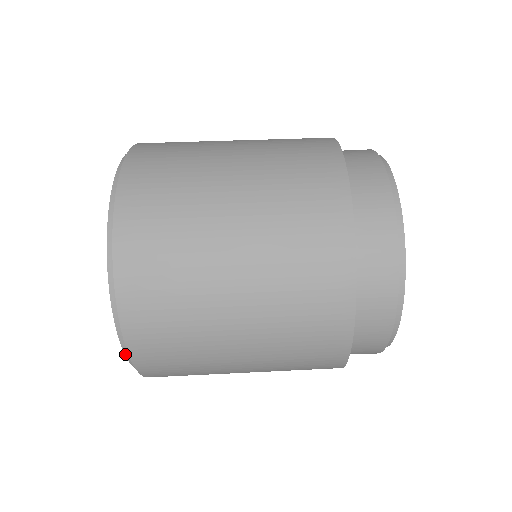
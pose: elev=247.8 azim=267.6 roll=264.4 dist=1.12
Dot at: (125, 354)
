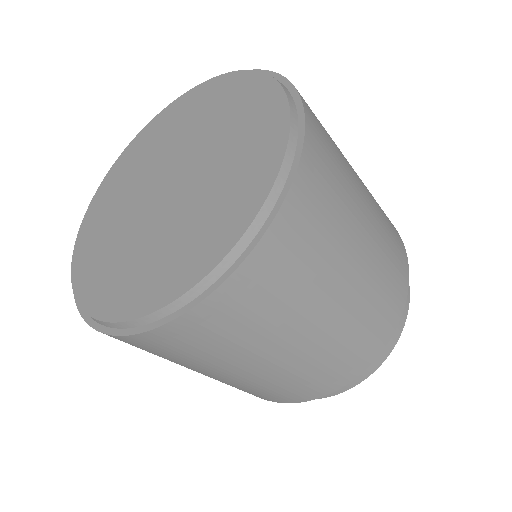
Dot at: (219, 263)
